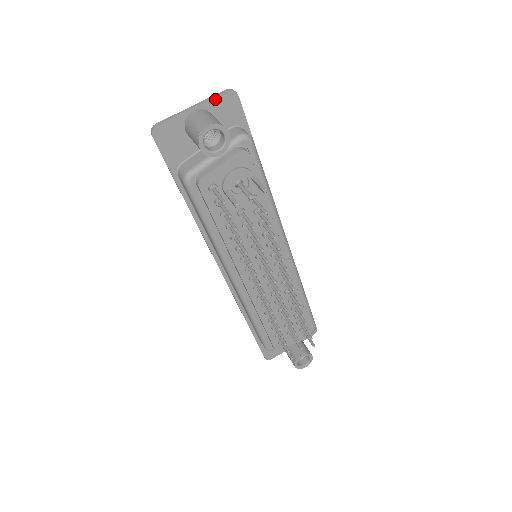
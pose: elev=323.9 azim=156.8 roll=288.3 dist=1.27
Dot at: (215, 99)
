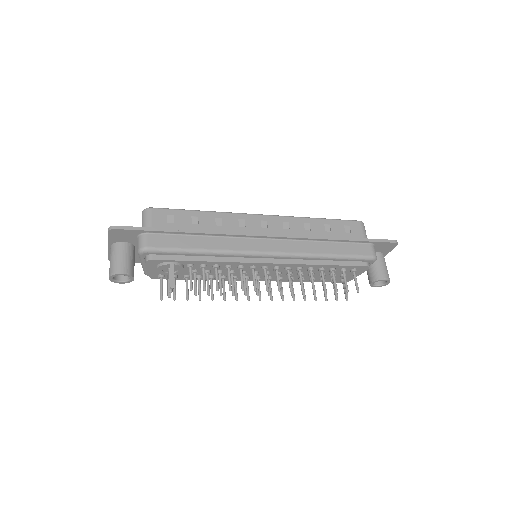
Dot at: (110, 238)
